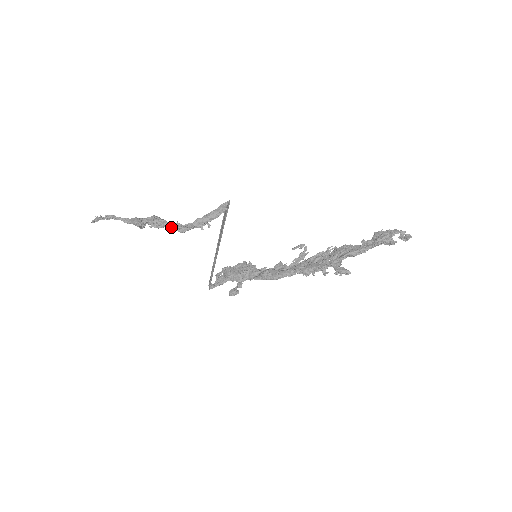
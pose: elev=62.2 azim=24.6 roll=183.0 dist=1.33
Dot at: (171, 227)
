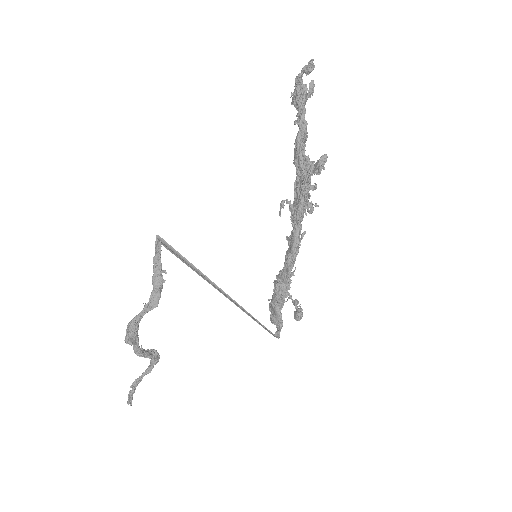
Dot at: (144, 314)
